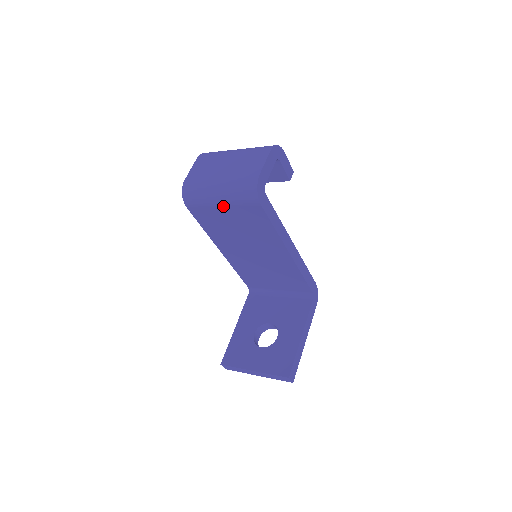
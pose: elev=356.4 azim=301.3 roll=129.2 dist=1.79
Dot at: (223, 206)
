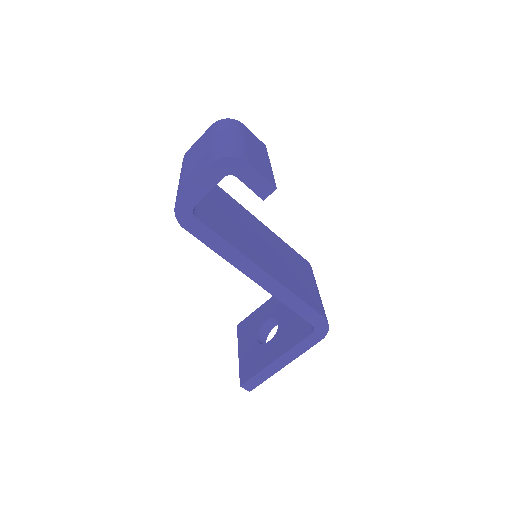
Dot at: occluded
